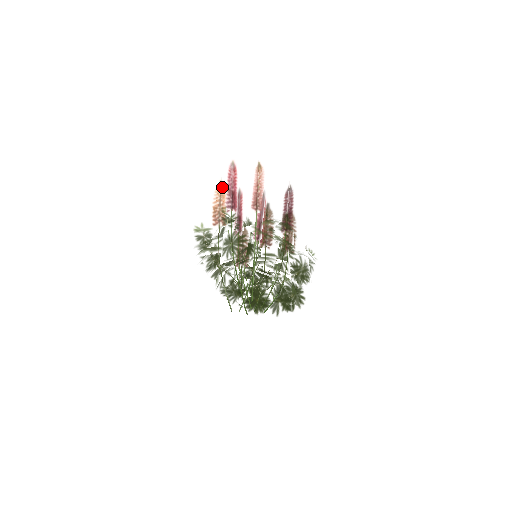
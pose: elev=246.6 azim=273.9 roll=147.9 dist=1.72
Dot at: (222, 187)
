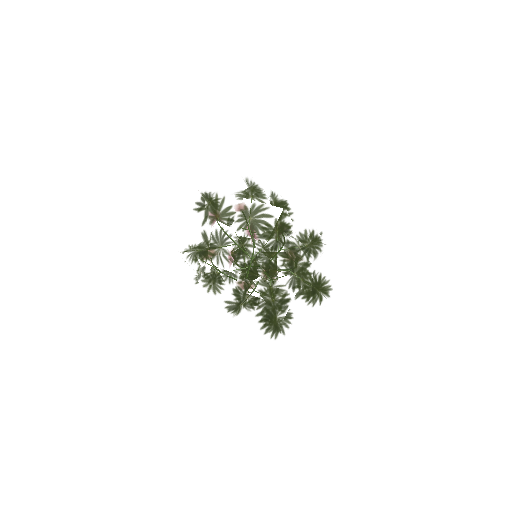
Dot at: occluded
